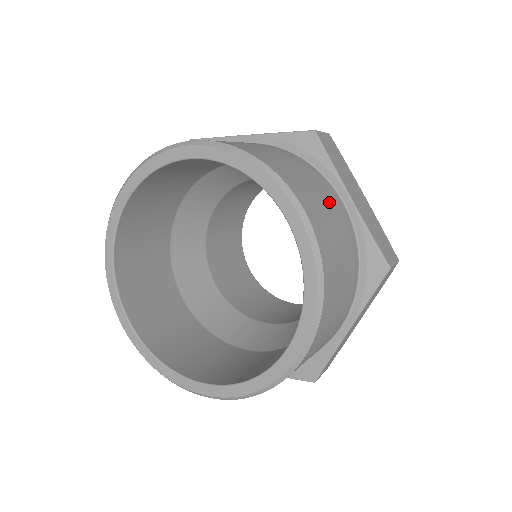
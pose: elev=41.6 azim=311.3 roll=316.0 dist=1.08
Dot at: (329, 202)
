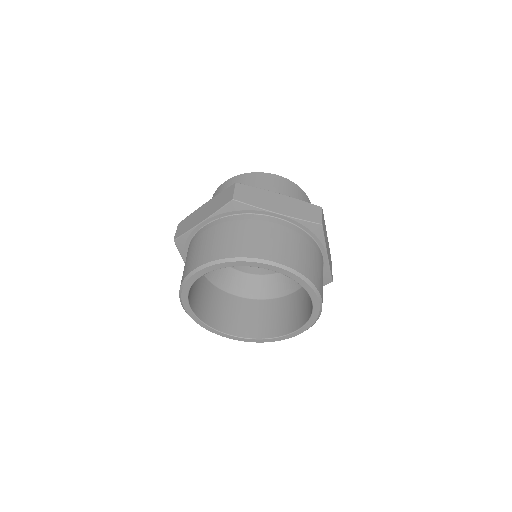
Dot at: (322, 271)
